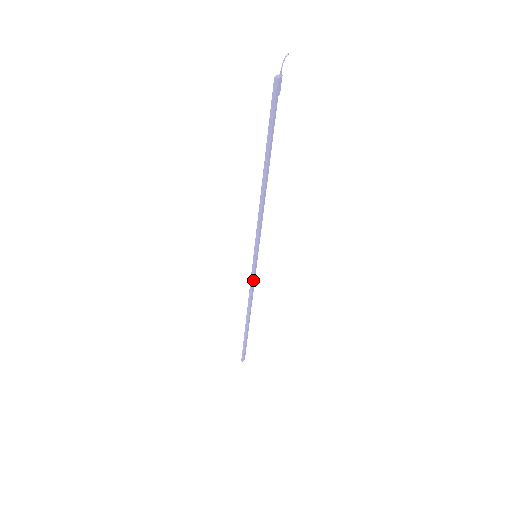
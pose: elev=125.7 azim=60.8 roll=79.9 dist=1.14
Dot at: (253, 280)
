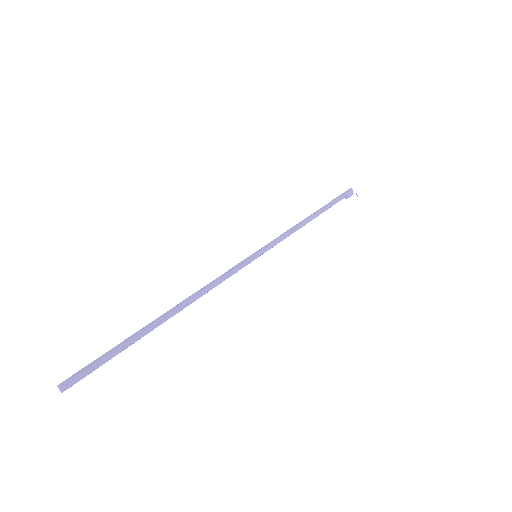
Dot at: (232, 270)
